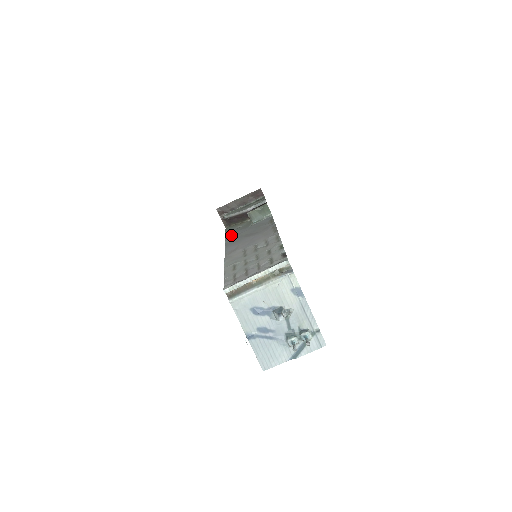
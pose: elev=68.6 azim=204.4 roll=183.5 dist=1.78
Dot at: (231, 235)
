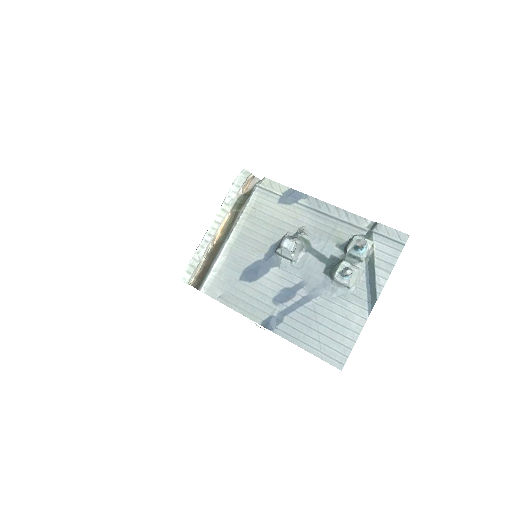
Dot at: occluded
